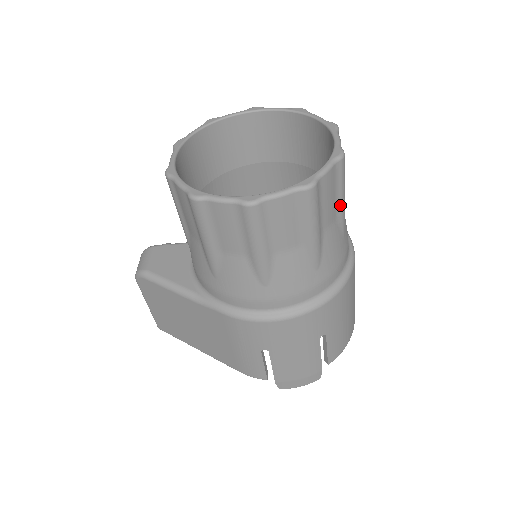
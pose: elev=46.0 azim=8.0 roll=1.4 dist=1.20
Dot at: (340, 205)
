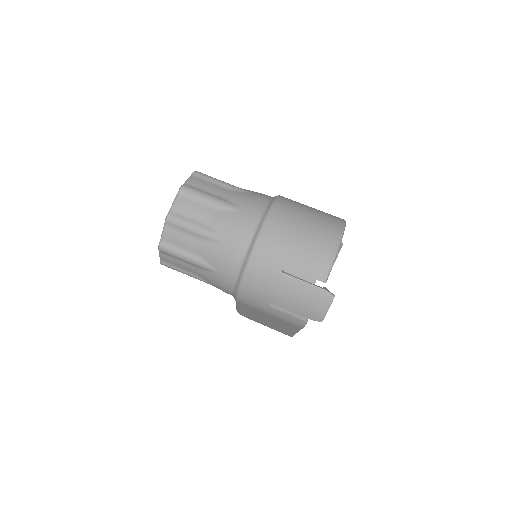
Dot at: (209, 203)
